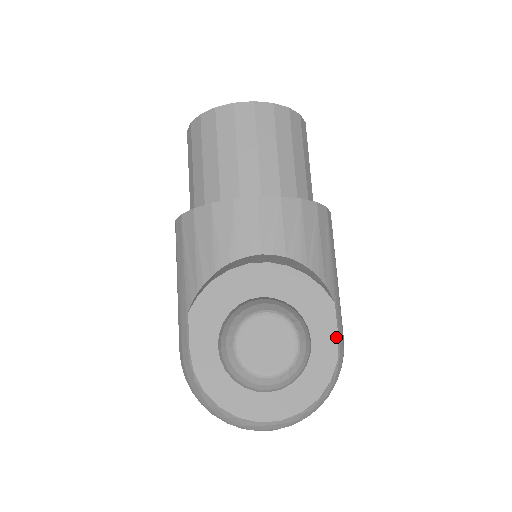
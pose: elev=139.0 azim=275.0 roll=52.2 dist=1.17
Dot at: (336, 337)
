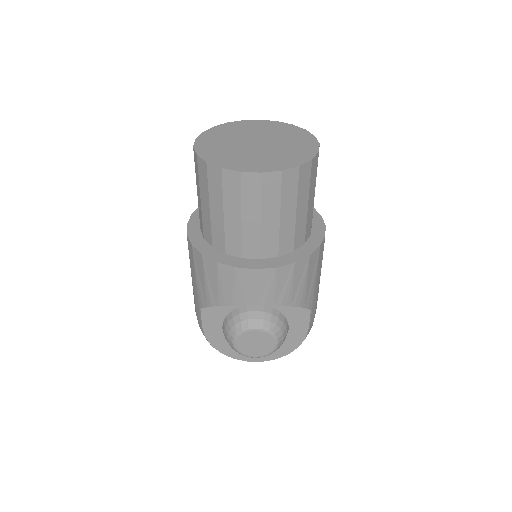
Dot at: (307, 328)
